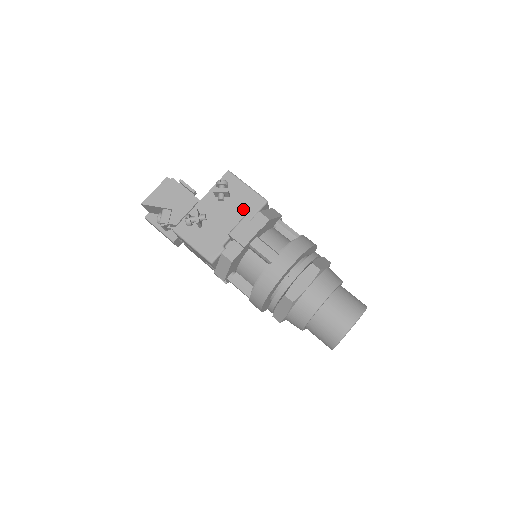
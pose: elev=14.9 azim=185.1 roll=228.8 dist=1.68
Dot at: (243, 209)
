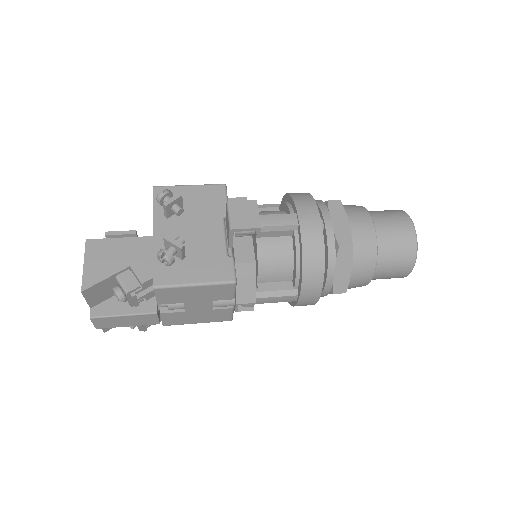
Dot at: (210, 208)
